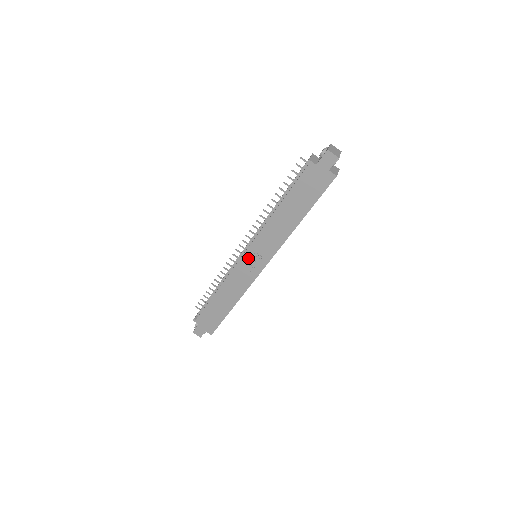
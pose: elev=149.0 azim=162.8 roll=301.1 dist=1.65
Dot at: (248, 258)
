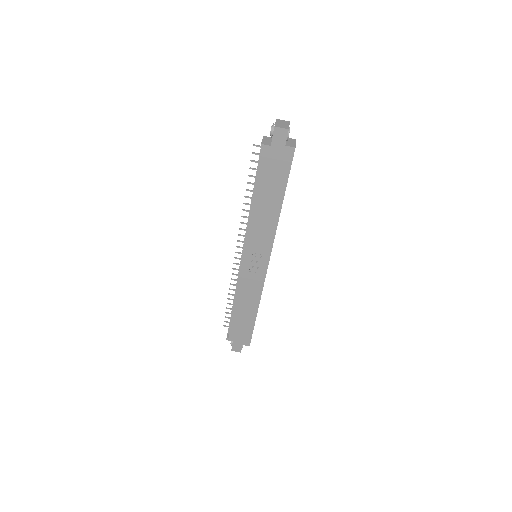
Dot at: (249, 261)
